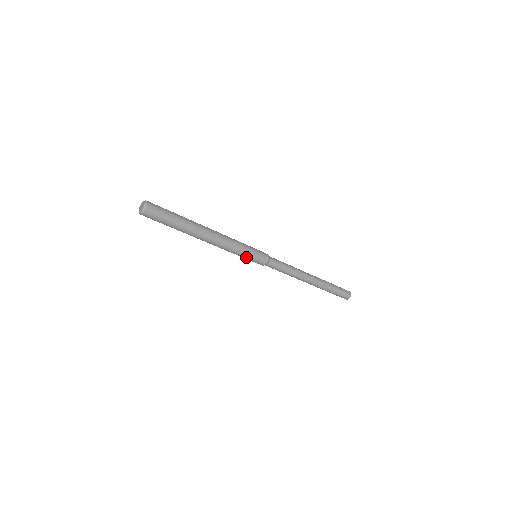
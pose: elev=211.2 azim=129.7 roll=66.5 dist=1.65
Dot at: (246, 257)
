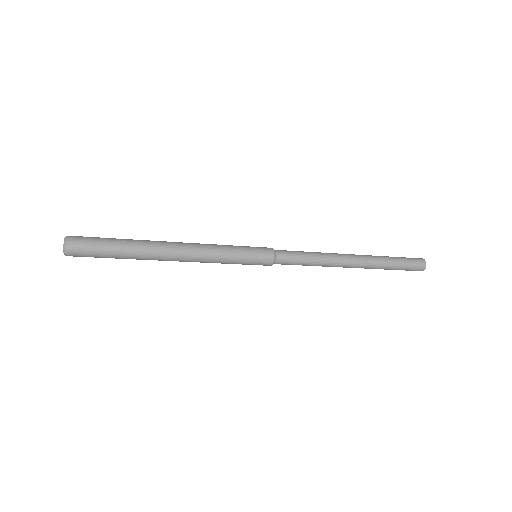
Dot at: (240, 262)
